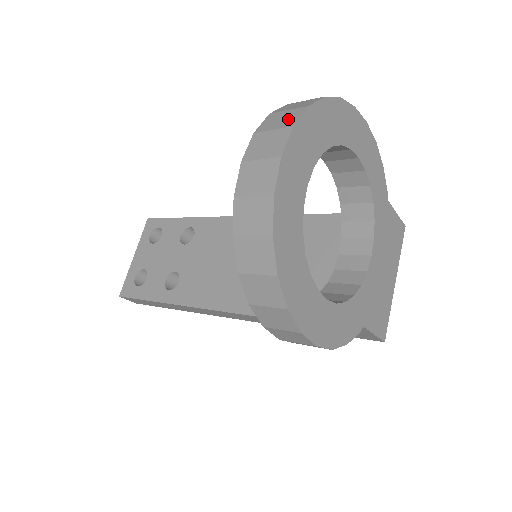
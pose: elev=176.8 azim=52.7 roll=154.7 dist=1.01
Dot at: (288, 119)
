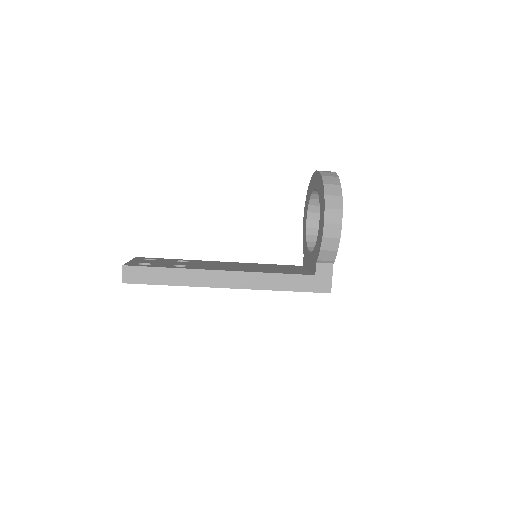
Dot at: occluded
